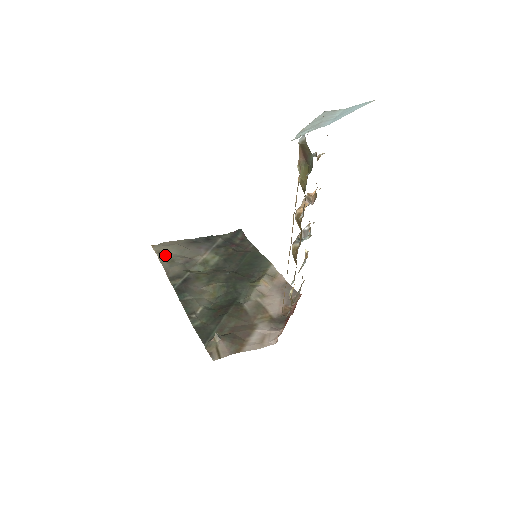
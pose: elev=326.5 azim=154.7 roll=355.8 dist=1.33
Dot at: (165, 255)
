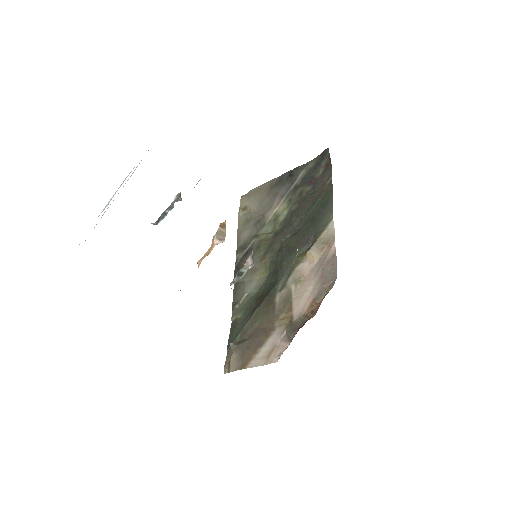
Dot at: (246, 211)
